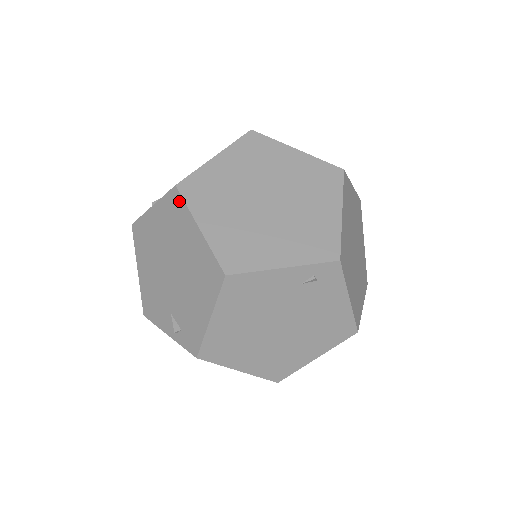
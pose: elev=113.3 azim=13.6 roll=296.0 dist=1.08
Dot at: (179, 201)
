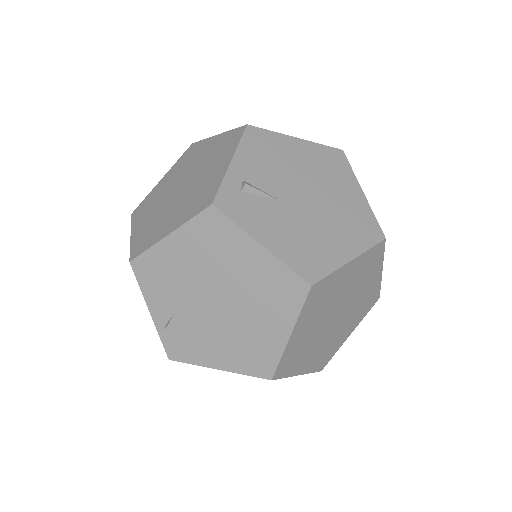
Dot at: (298, 298)
